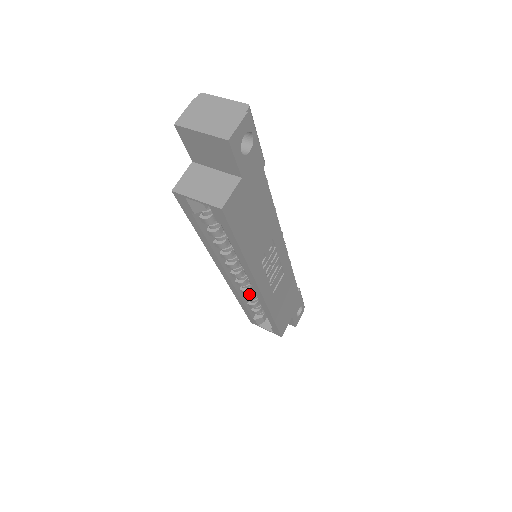
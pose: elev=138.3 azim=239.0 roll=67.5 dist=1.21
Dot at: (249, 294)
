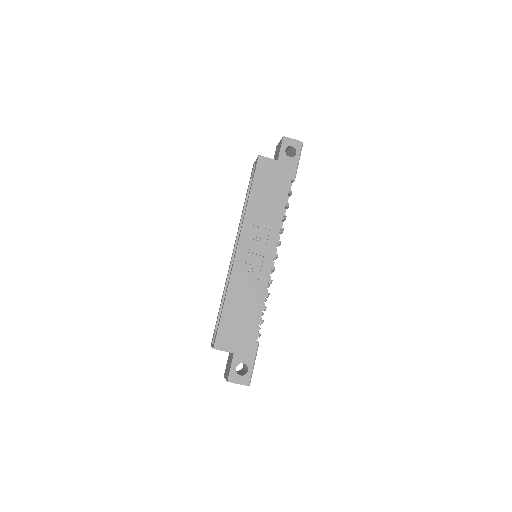
Dot at: occluded
